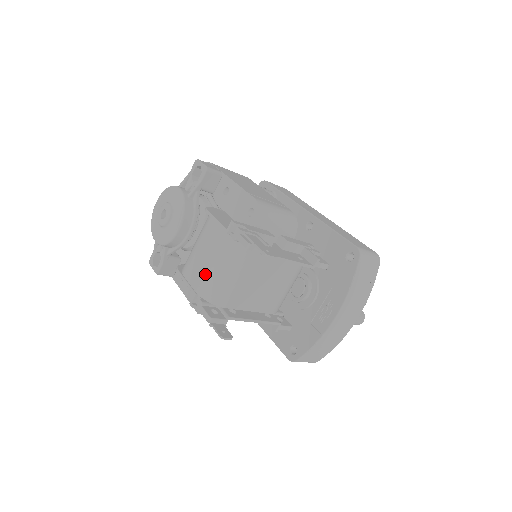
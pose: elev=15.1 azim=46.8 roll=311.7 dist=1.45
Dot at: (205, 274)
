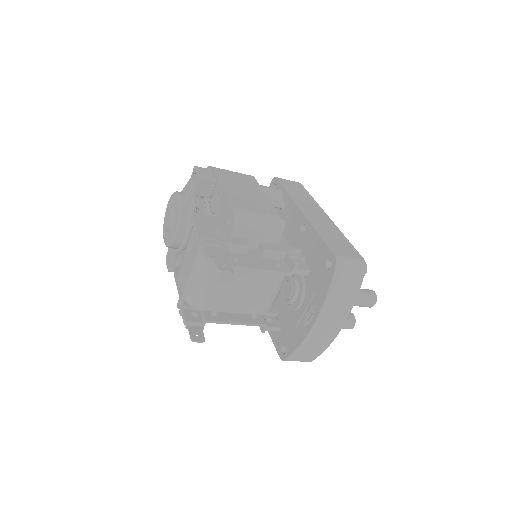
Dot at: (187, 280)
